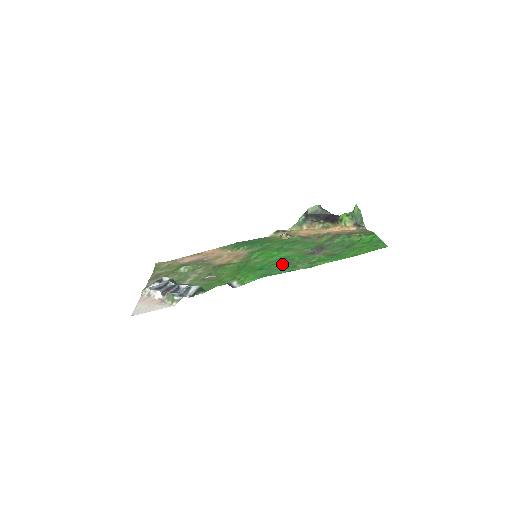
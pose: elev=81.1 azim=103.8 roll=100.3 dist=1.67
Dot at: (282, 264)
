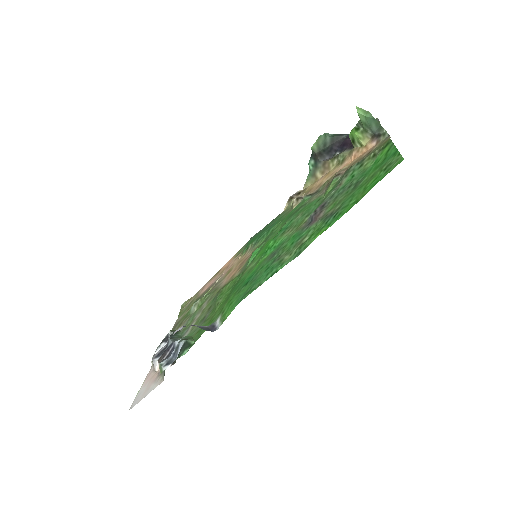
Dot at: (268, 264)
